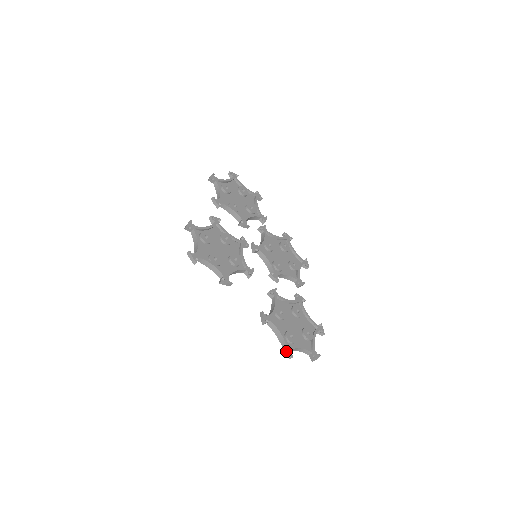
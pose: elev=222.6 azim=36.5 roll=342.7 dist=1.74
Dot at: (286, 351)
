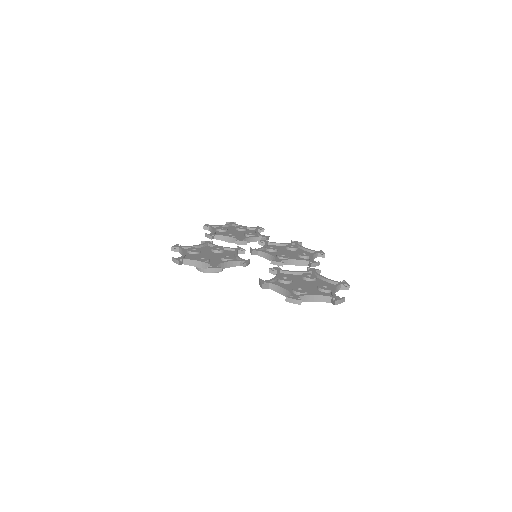
Dot at: (291, 297)
